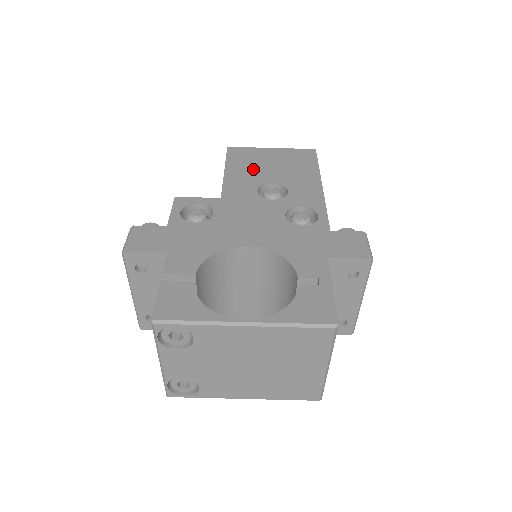
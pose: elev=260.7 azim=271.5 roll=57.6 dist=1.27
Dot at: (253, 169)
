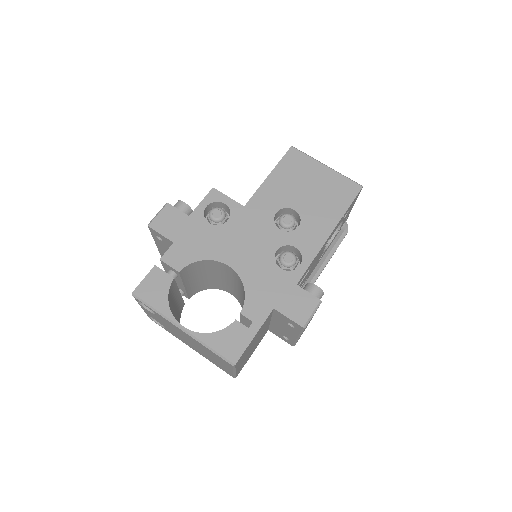
Dot at: (291, 185)
